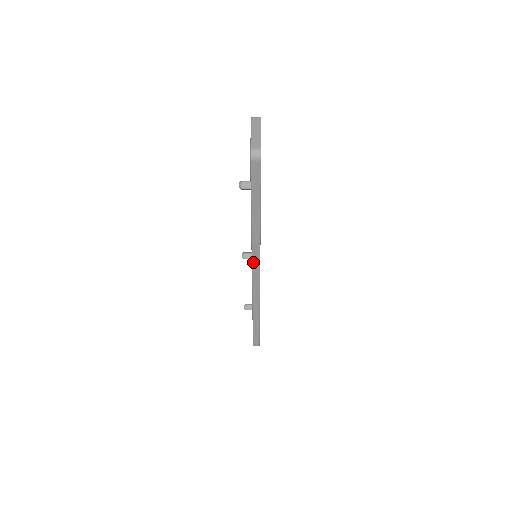
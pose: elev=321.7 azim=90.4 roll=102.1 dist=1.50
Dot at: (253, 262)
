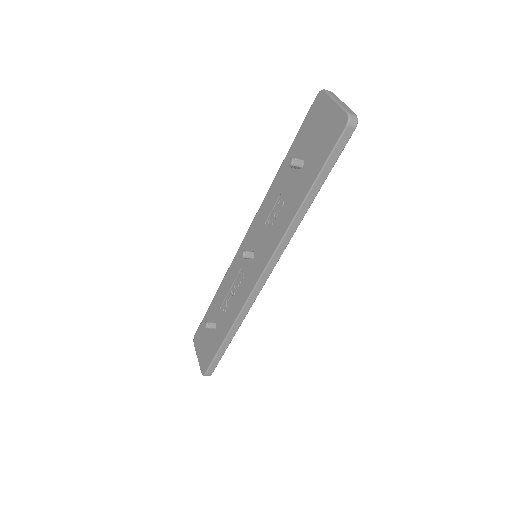
Dot at: (273, 257)
